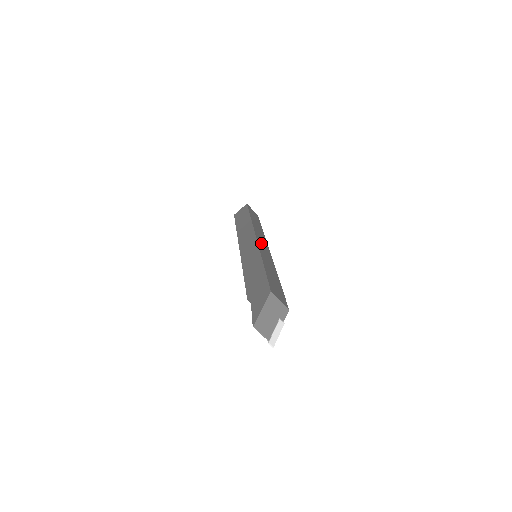
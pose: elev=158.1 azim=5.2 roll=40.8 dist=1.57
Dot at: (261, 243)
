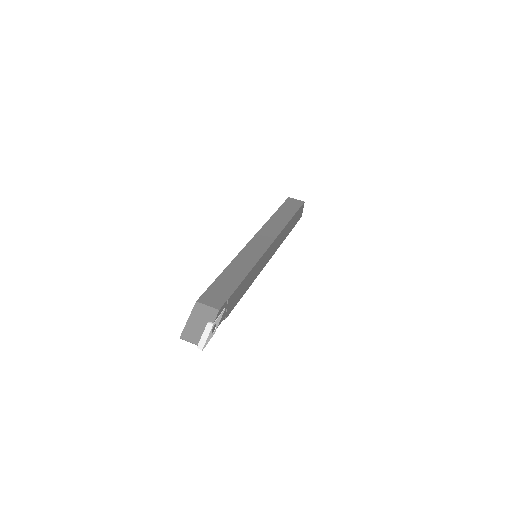
Dot at: (256, 242)
